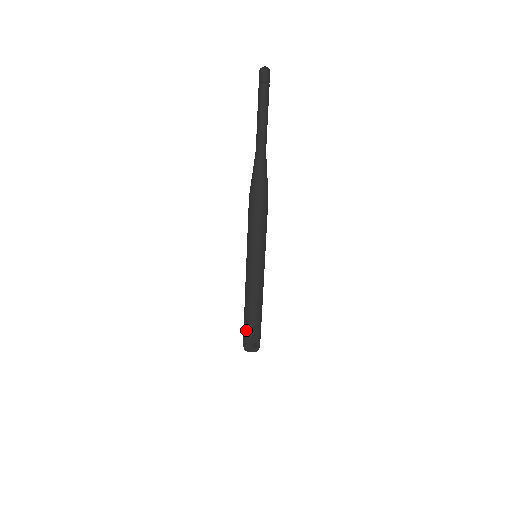
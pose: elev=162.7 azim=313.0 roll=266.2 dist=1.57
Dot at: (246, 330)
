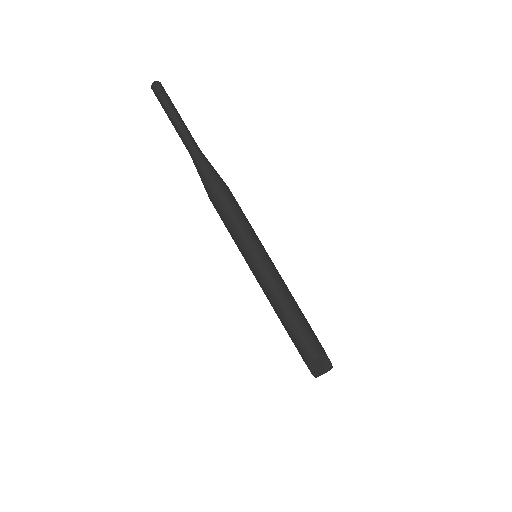
Dot at: (299, 348)
